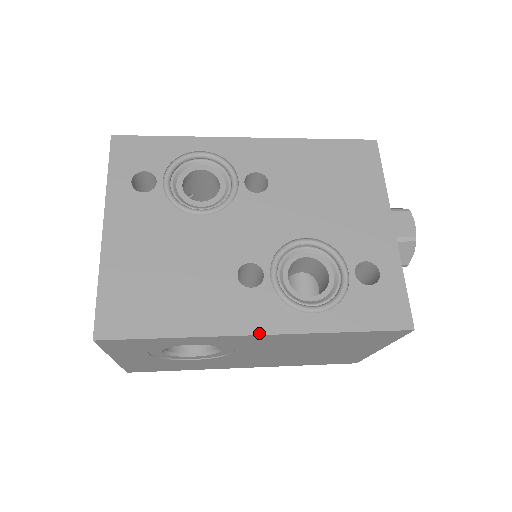
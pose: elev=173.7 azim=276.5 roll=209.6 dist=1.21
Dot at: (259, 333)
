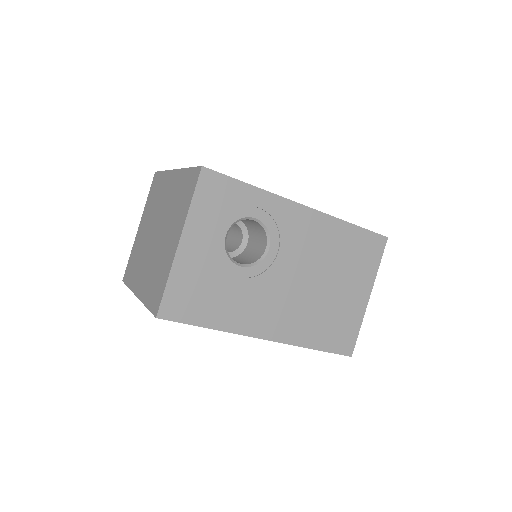
Dot at: occluded
